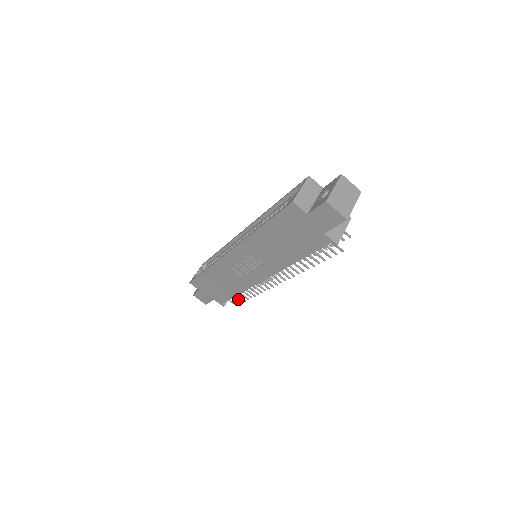
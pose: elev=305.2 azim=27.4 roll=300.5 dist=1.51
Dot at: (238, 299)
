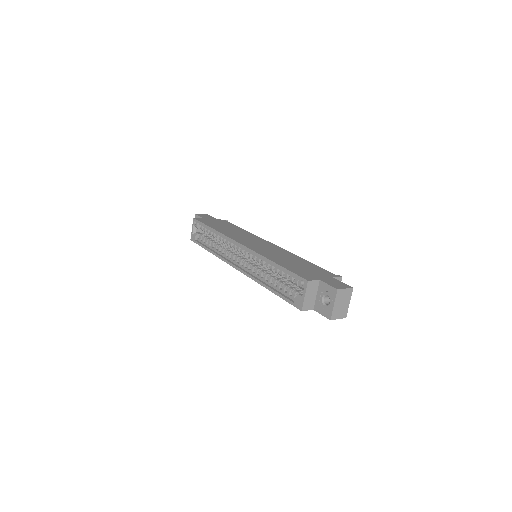
Dot at: occluded
